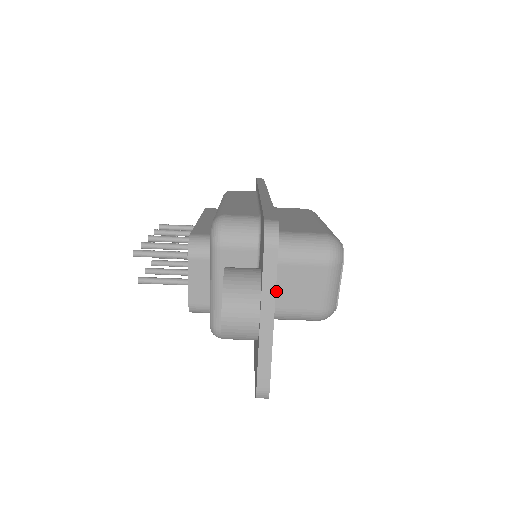
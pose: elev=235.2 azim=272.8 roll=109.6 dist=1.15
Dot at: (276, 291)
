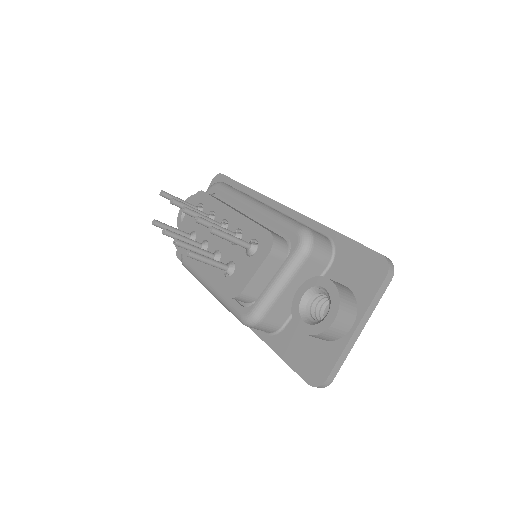
Dot at: occluded
